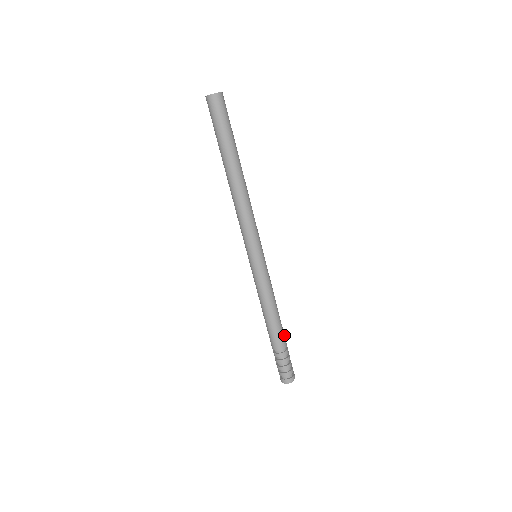
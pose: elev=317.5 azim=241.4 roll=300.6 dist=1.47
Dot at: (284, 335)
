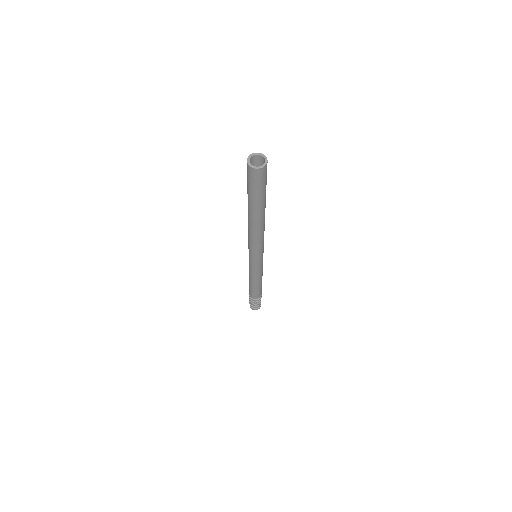
Dot at: (260, 293)
